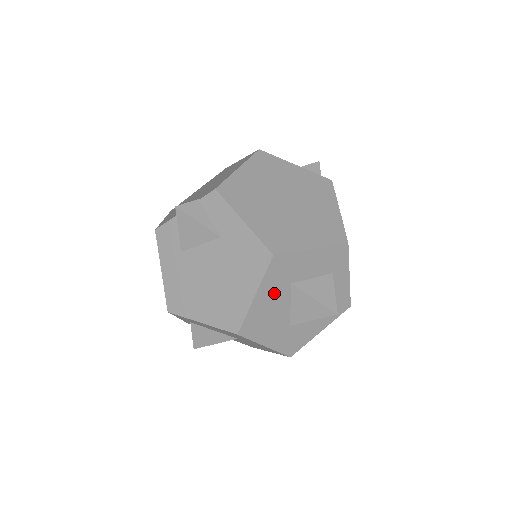
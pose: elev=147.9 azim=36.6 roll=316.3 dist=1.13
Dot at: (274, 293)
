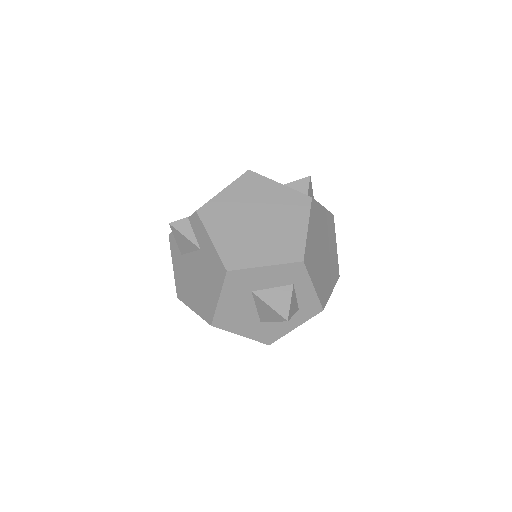
Dot at: (237, 298)
